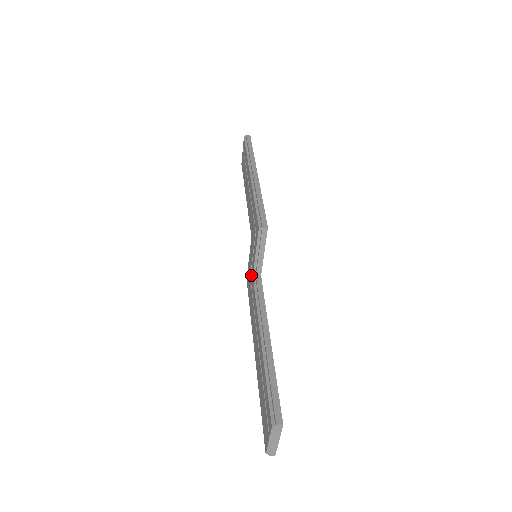
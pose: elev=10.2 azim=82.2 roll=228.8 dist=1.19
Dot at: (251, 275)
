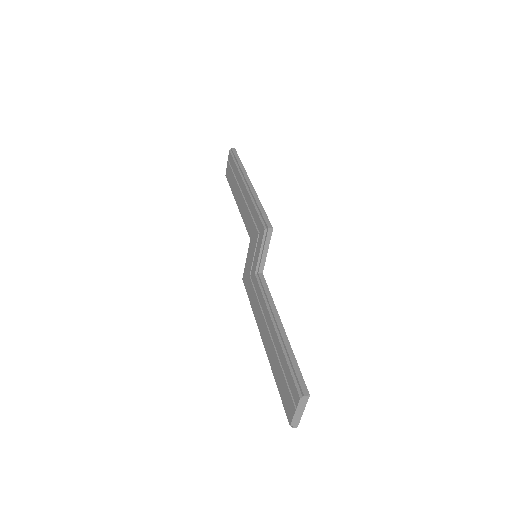
Dot at: (252, 273)
